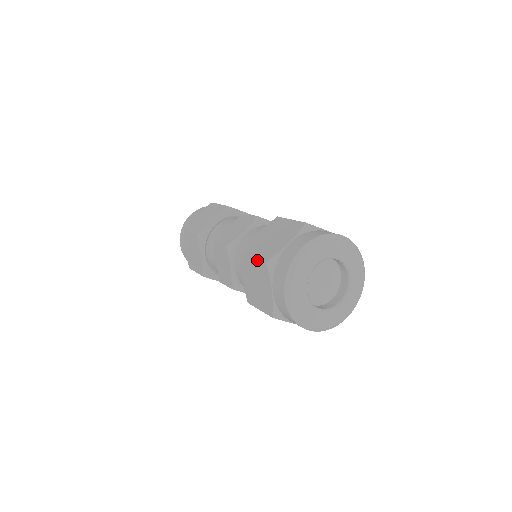
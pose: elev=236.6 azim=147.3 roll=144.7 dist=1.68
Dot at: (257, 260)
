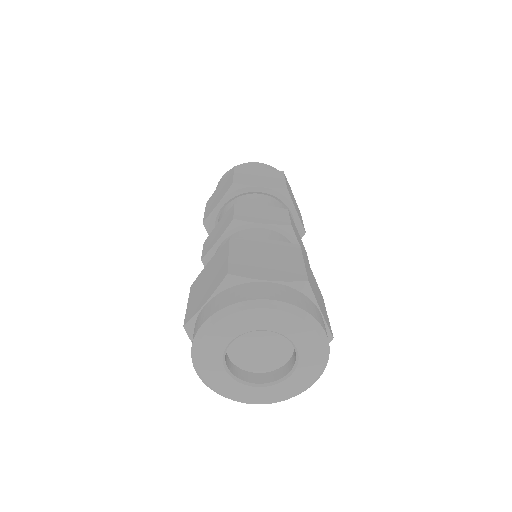
Dot at: (186, 313)
